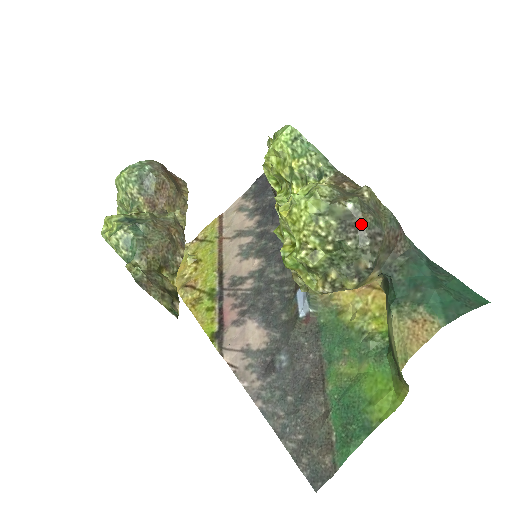
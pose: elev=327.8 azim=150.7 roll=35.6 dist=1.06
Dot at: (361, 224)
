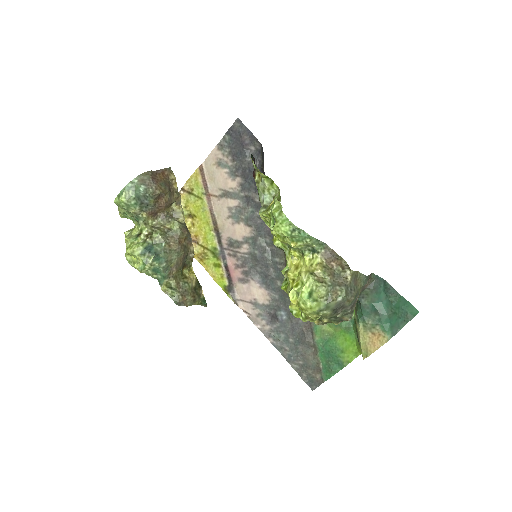
Dot at: (346, 305)
